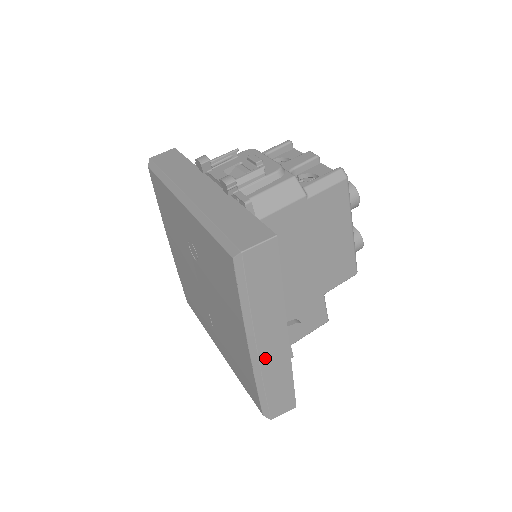
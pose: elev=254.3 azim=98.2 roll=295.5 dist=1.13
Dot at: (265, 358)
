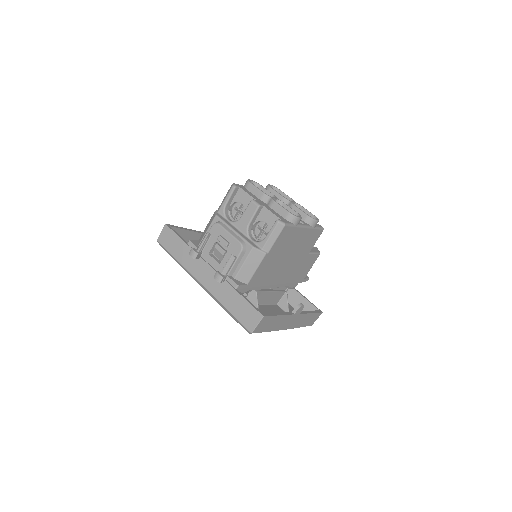
Dot at: (291, 326)
